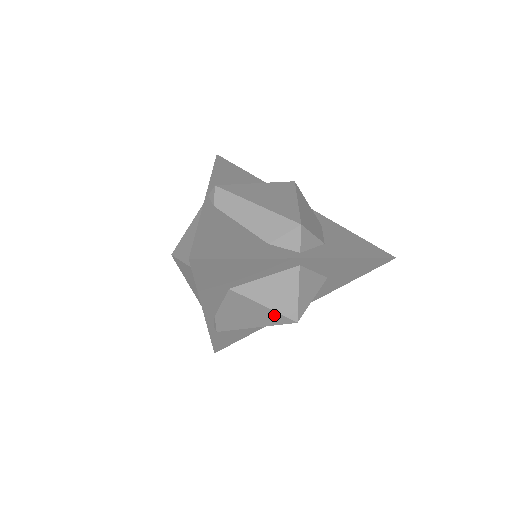
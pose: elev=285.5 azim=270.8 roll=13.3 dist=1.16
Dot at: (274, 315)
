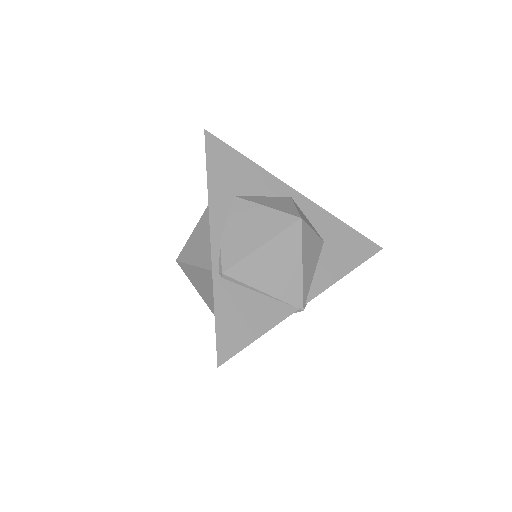
Dot at: (278, 216)
